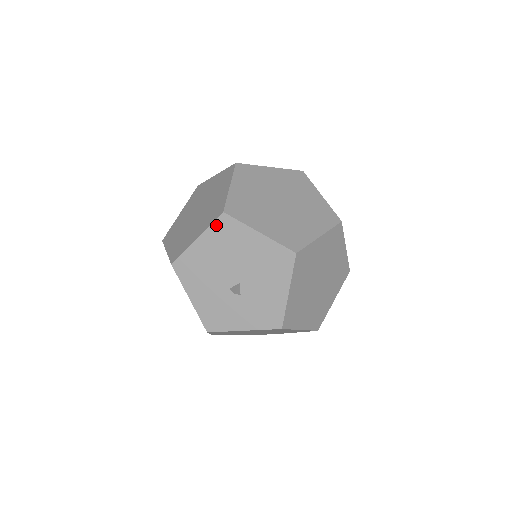
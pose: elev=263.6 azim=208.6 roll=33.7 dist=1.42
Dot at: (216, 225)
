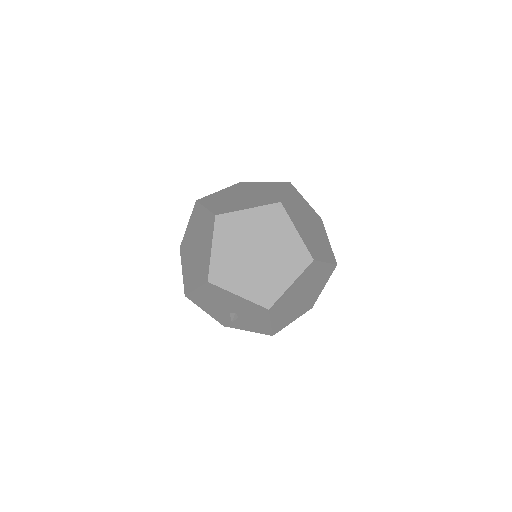
Dot at: (206, 286)
